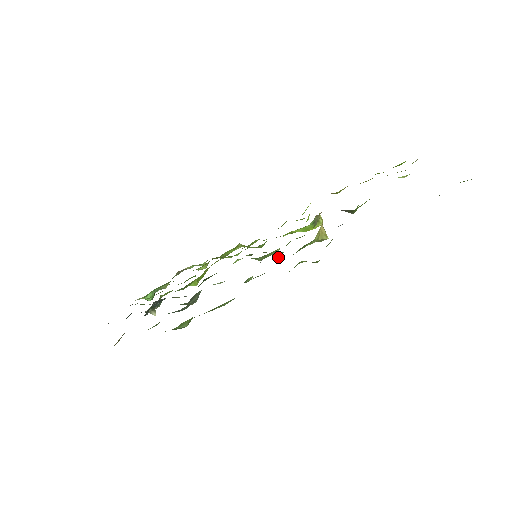
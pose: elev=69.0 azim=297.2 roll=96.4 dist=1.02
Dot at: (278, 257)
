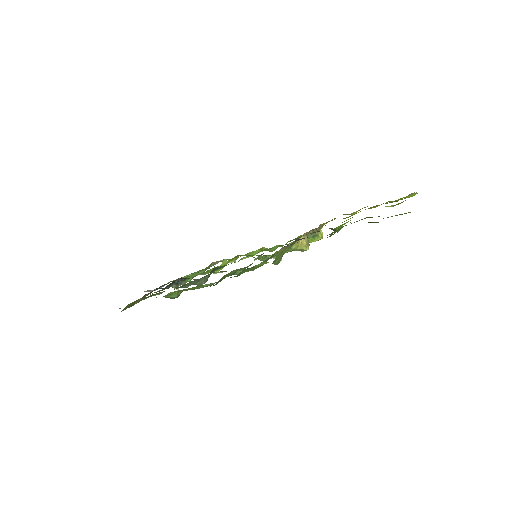
Dot at: occluded
